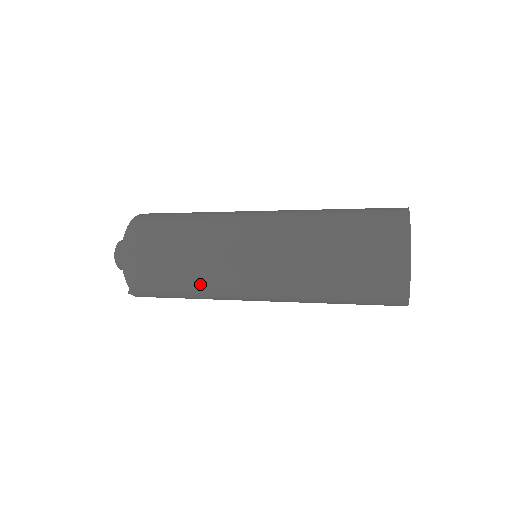
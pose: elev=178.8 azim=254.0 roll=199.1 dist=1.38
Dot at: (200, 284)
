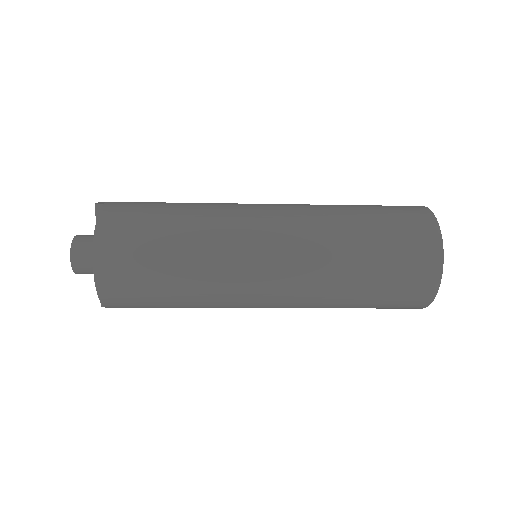
Dot at: (202, 306)
